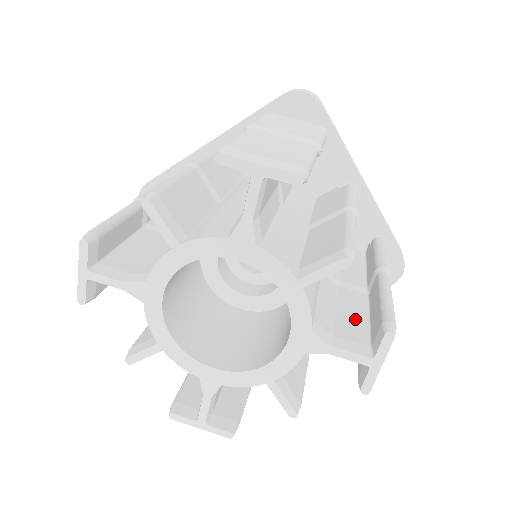
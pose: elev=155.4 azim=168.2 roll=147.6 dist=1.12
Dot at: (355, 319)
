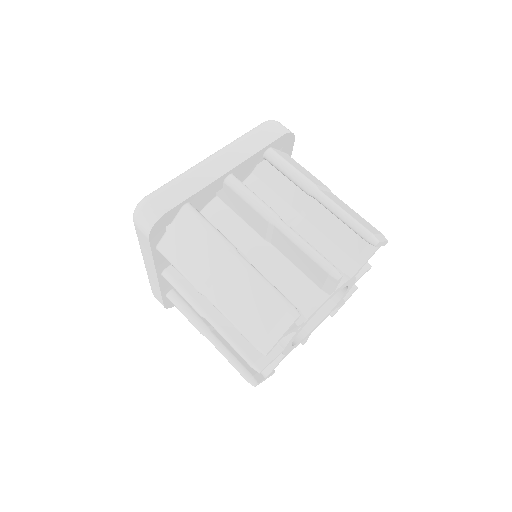
Dot at: occluded
